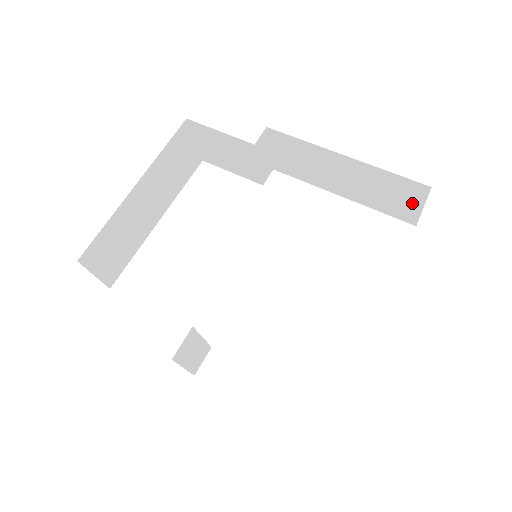
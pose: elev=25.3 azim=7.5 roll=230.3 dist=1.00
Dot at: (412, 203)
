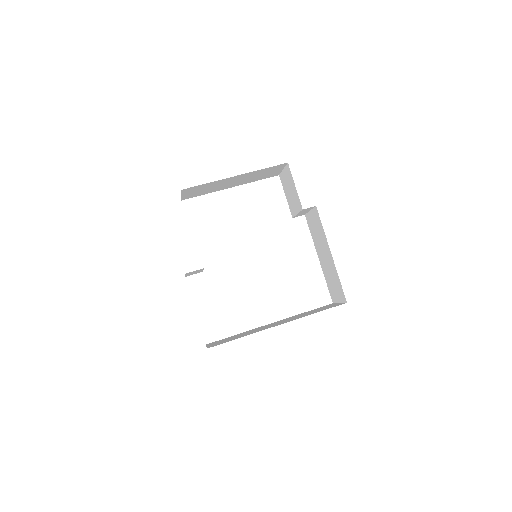
Dot at: (338, 297)
